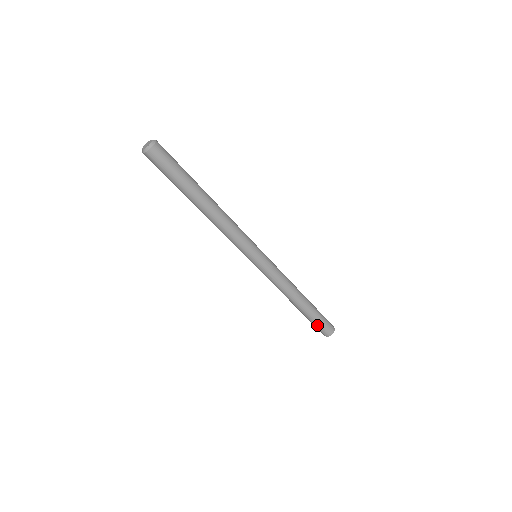
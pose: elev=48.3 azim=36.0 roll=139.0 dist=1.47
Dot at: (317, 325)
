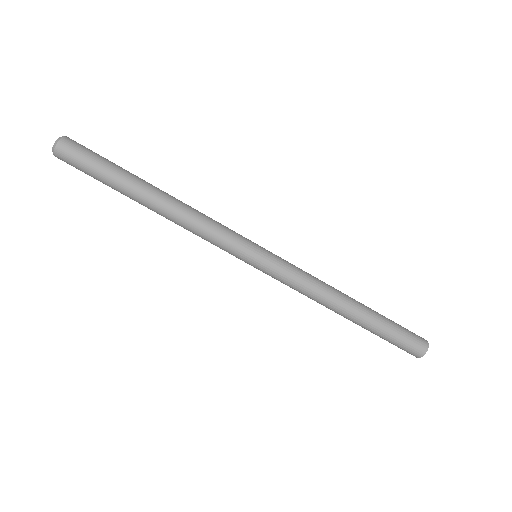
Dot at: (394, 341)
